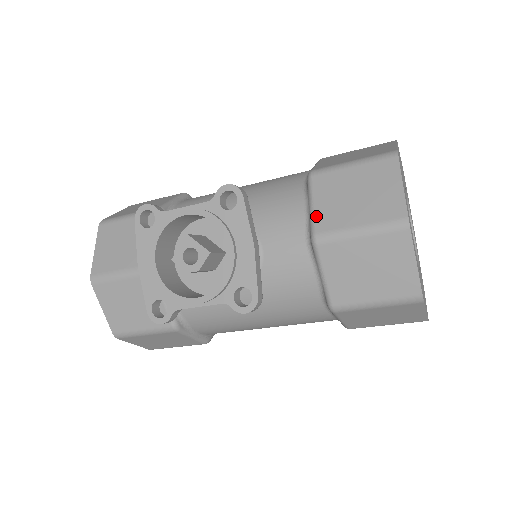
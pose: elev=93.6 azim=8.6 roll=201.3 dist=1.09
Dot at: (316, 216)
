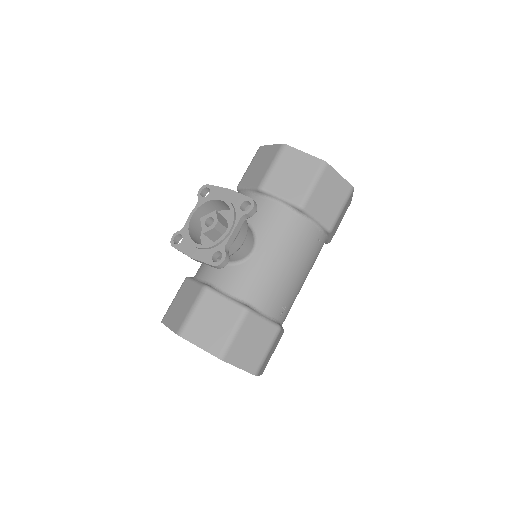
Dot at: (252, 185)
